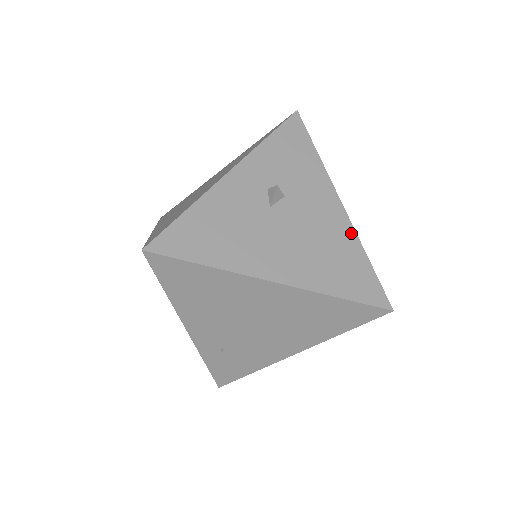
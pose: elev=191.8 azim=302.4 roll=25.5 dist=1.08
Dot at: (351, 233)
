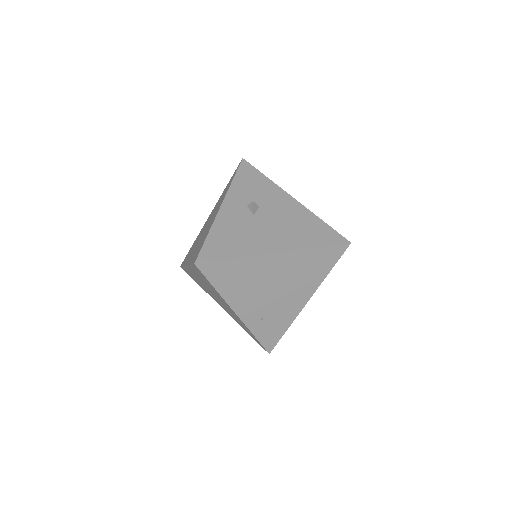
Dot at: (307, 212)
